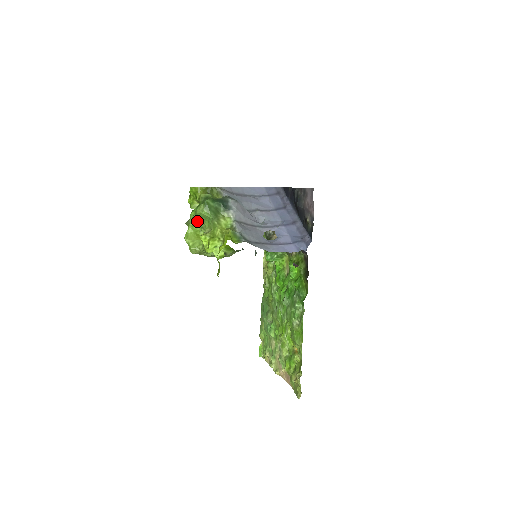
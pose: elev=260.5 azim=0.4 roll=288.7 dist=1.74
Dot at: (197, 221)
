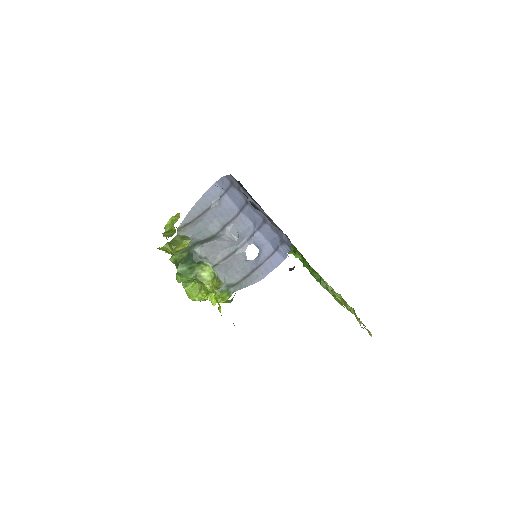
Dot at: (185, 282)
